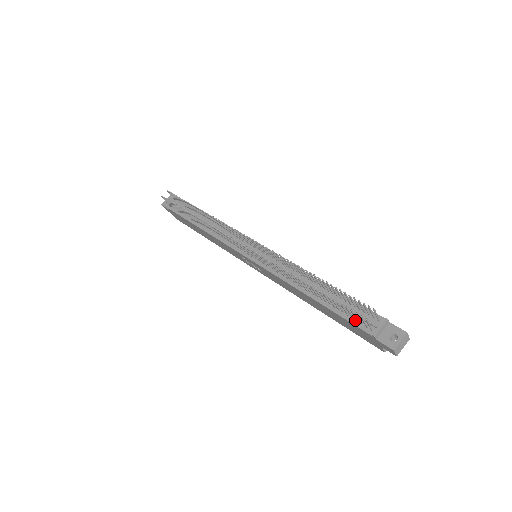
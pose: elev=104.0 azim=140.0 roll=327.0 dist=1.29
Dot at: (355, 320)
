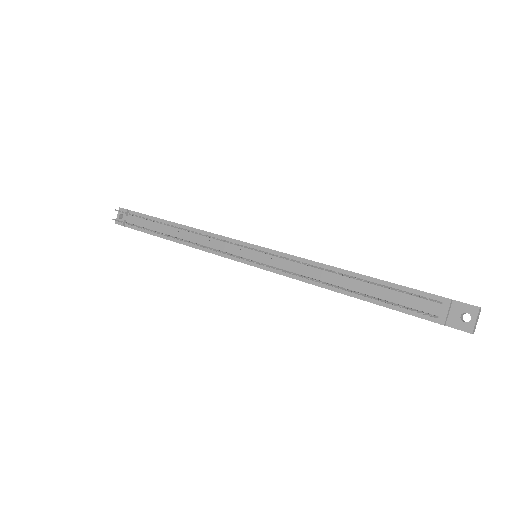
Dot at: occluded
